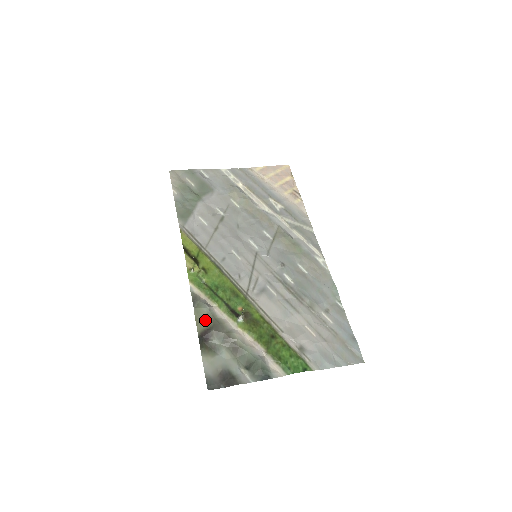
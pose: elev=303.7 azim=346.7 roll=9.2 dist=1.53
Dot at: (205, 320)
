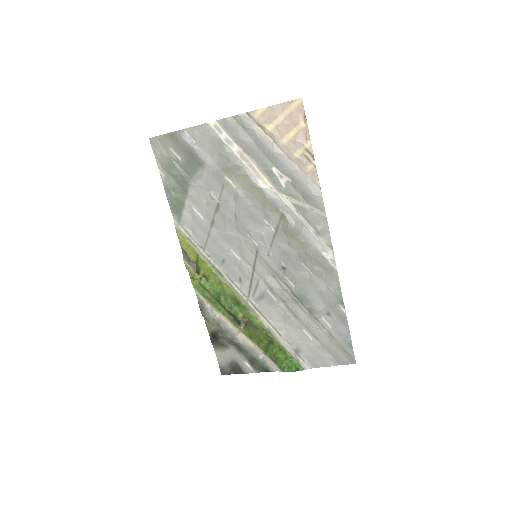
Dot at: (212, 325)
